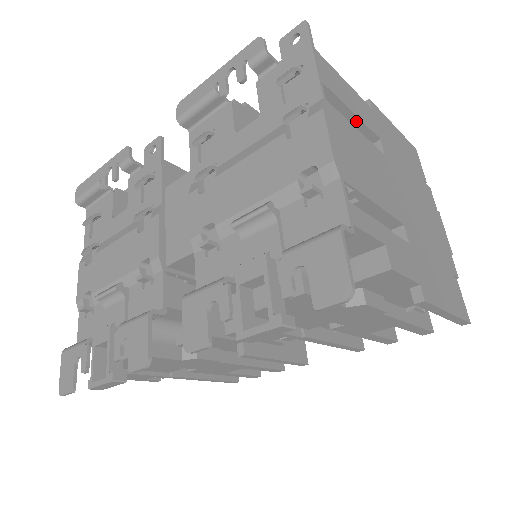
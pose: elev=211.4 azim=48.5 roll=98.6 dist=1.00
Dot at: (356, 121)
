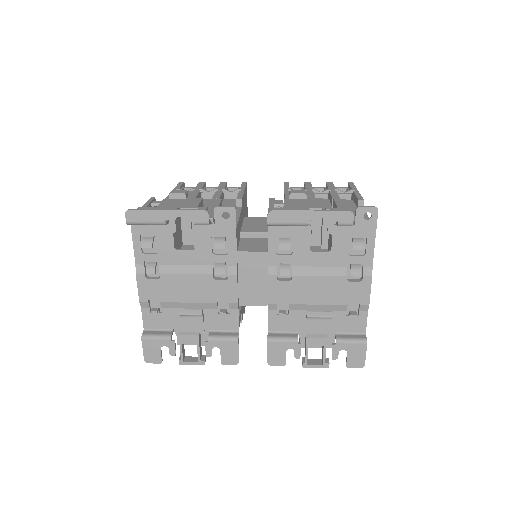
Dot at: occluded
